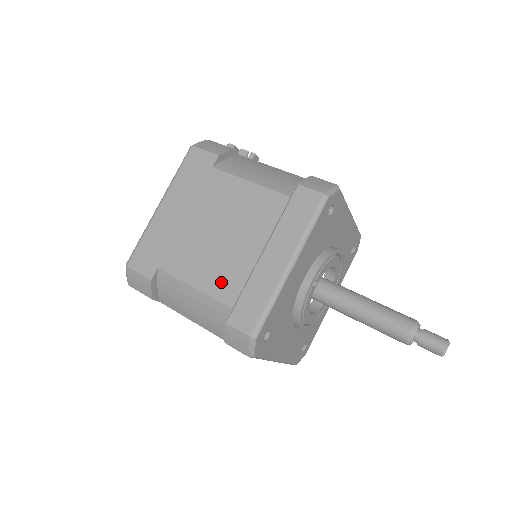
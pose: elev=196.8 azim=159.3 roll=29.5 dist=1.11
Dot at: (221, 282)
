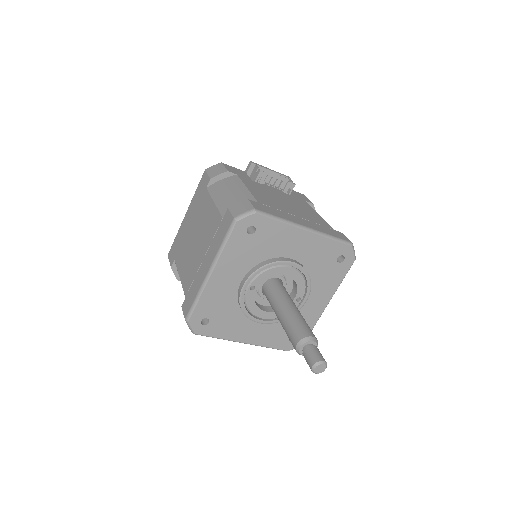
Dot at: (187, 277)
